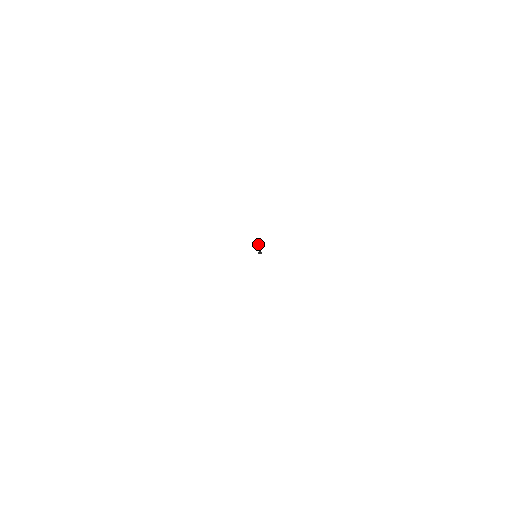
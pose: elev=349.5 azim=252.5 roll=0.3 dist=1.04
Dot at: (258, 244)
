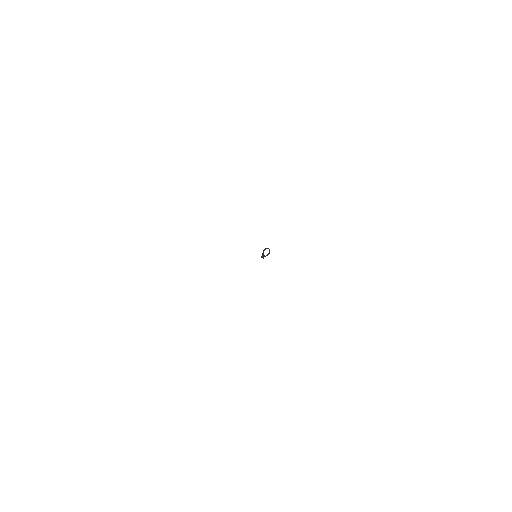
Dot at: occluded
